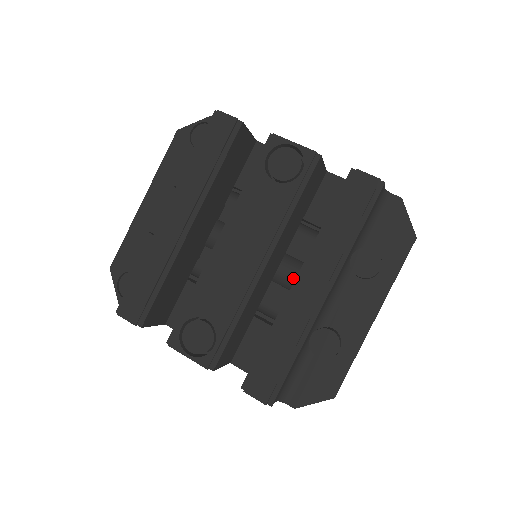
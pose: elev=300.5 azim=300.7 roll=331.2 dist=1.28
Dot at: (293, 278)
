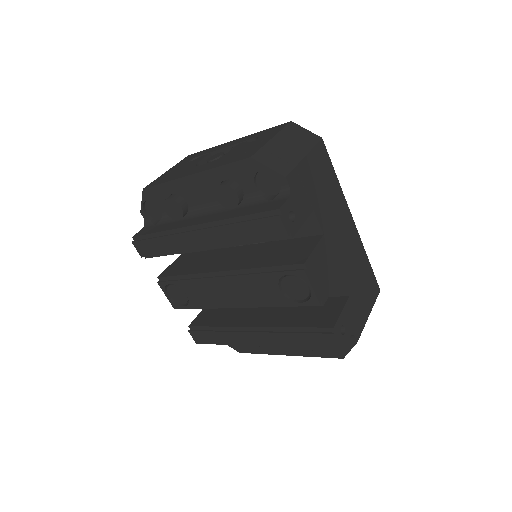
Dot at: occluded
